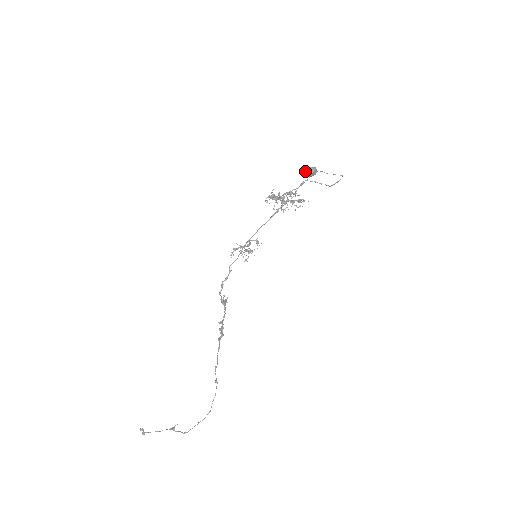
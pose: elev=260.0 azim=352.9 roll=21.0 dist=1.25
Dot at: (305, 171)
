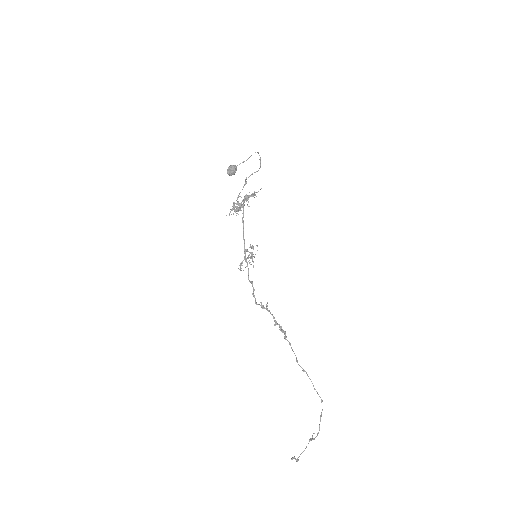
Dot at: (227, 173)
